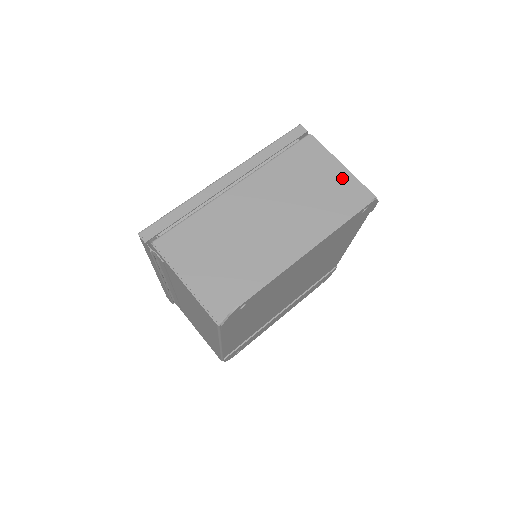
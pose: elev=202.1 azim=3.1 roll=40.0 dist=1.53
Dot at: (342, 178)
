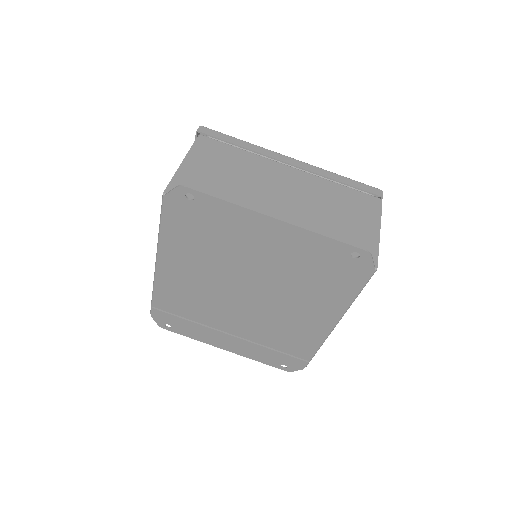
Dot at: (368, 234)
